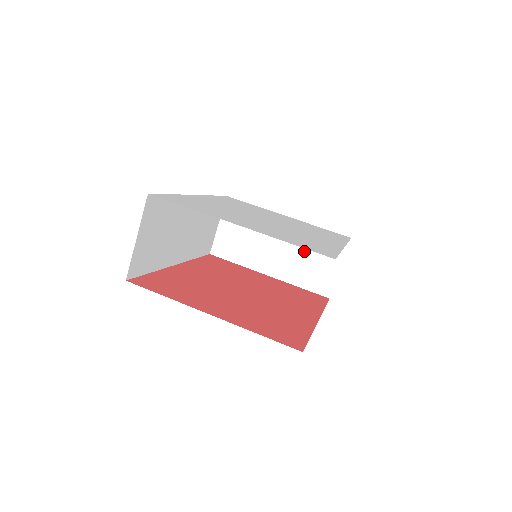
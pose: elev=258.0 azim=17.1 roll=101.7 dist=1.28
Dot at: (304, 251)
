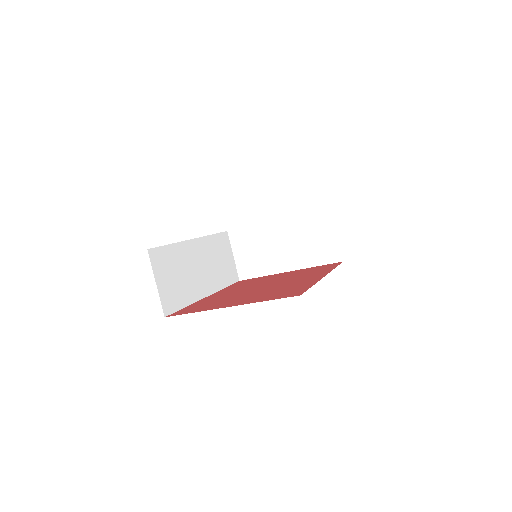
Dot at: (303, 237)
